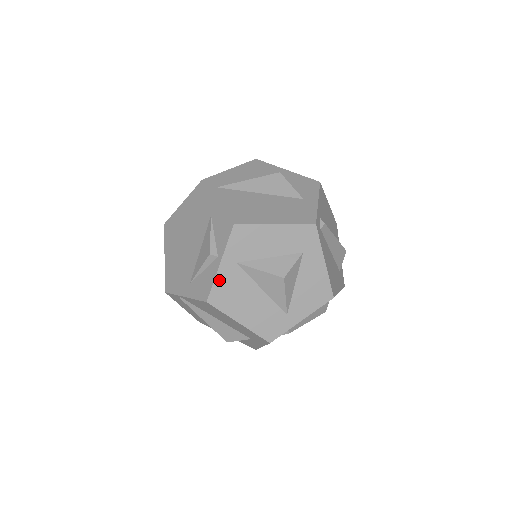
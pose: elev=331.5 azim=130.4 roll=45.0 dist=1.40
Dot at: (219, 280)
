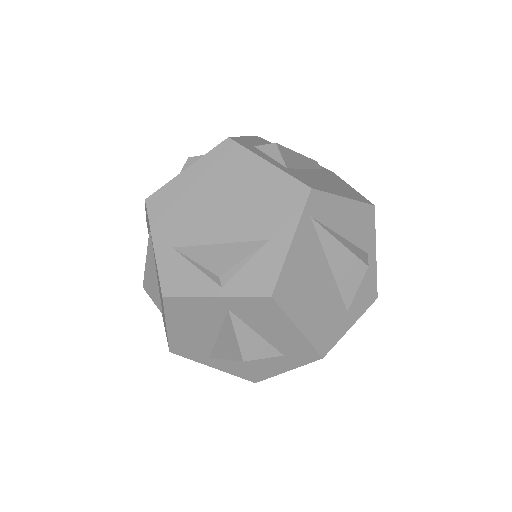
Dot at: (196, 300)
